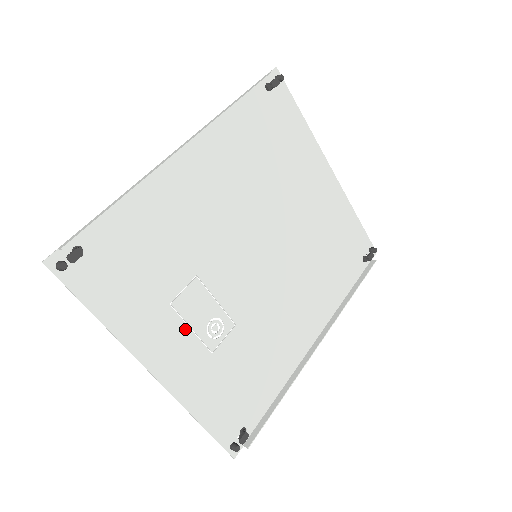
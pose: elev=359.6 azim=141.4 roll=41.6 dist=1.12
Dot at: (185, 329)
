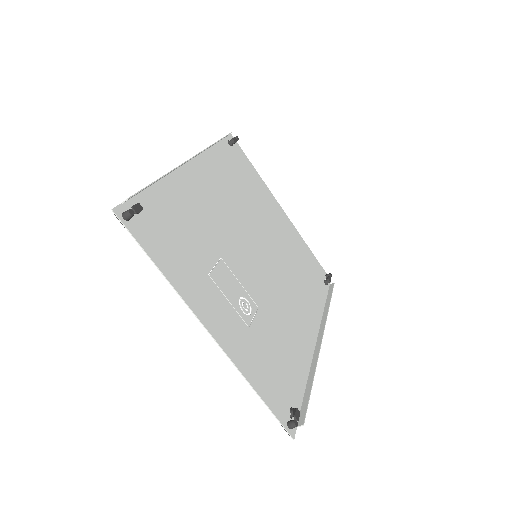
Dot at: (224, 300)
